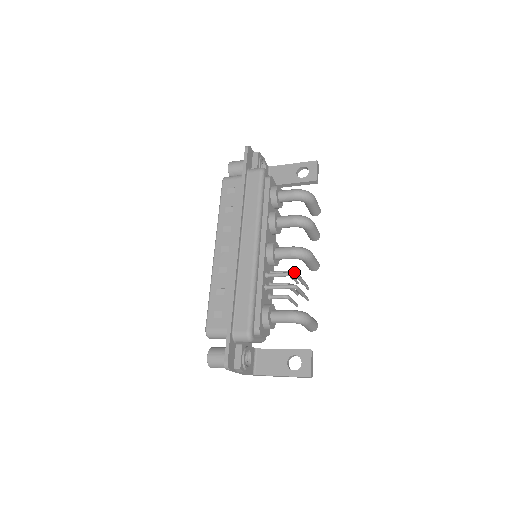
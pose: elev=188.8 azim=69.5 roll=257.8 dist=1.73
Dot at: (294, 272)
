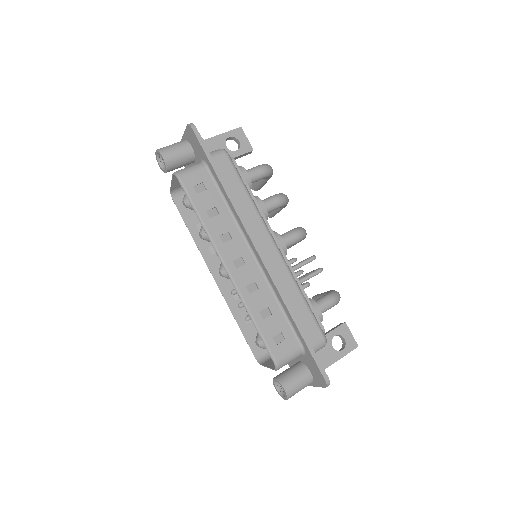
Dot at: (314, 255)
